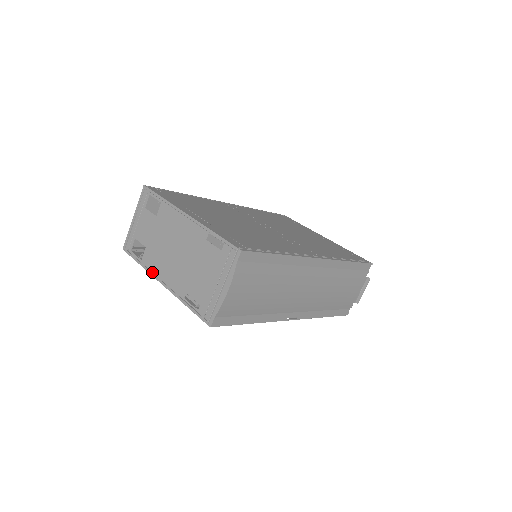
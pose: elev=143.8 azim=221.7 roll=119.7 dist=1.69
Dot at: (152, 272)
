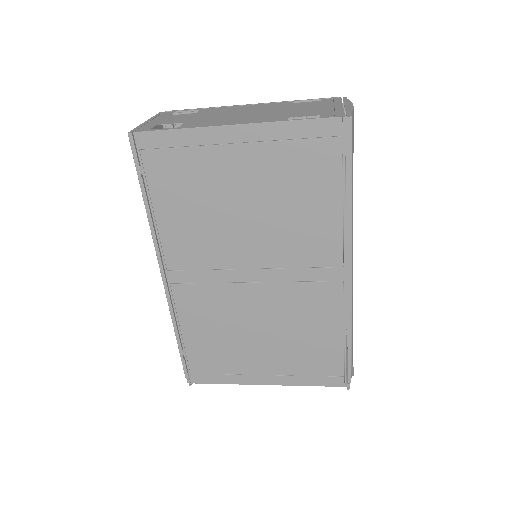
Dot at: (209, 125)
